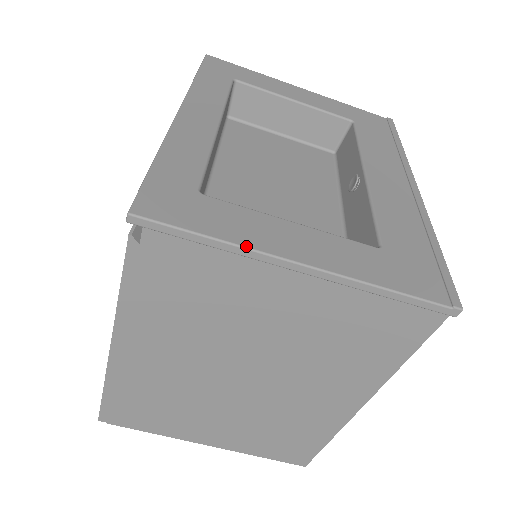
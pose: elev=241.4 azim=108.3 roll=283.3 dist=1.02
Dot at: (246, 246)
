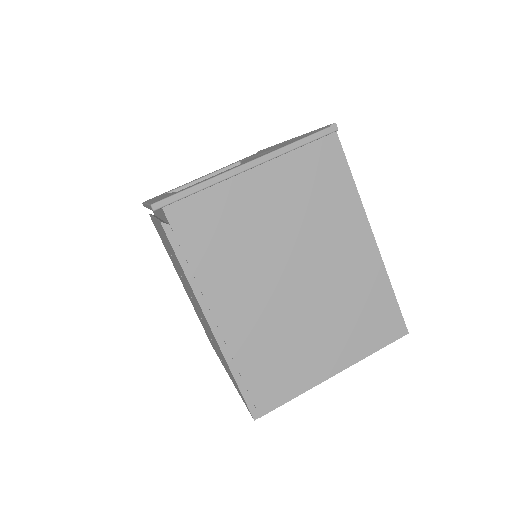
Dot at: (215, 176)
